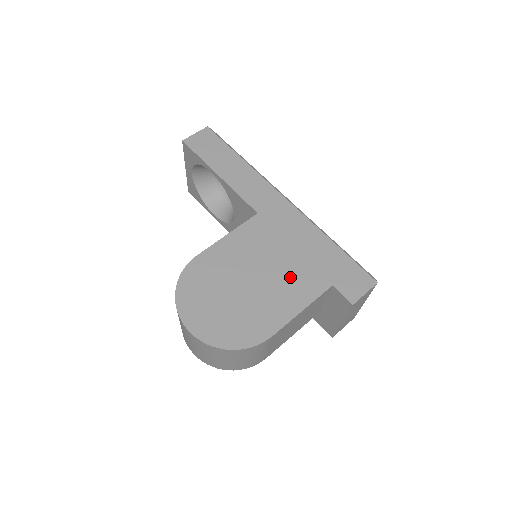
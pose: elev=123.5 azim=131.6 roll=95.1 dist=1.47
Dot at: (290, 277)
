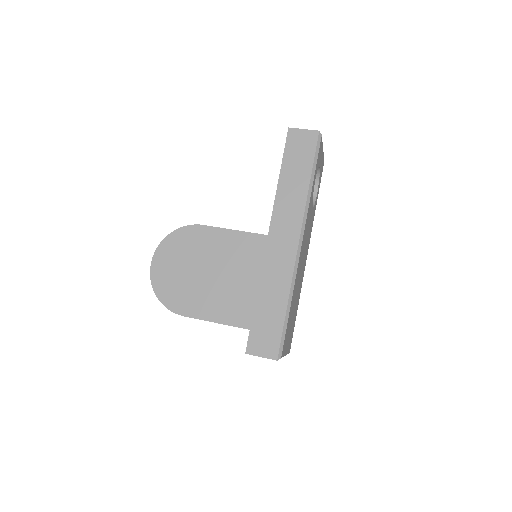
Dot at: (234, 297)
